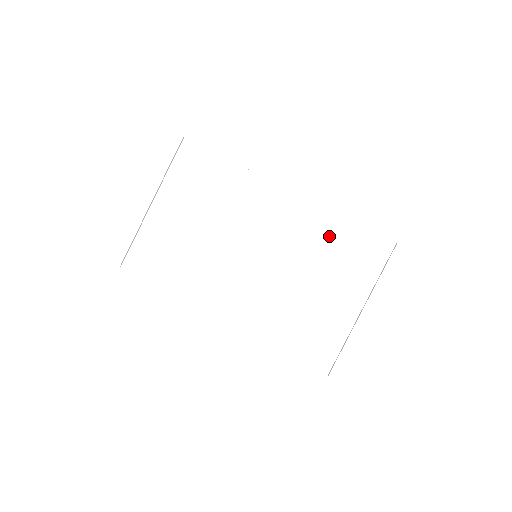
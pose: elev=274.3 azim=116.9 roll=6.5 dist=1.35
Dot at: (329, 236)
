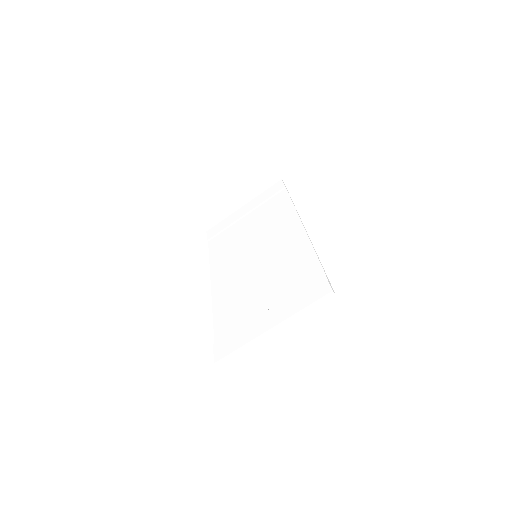
Dot at: (296, 257)
